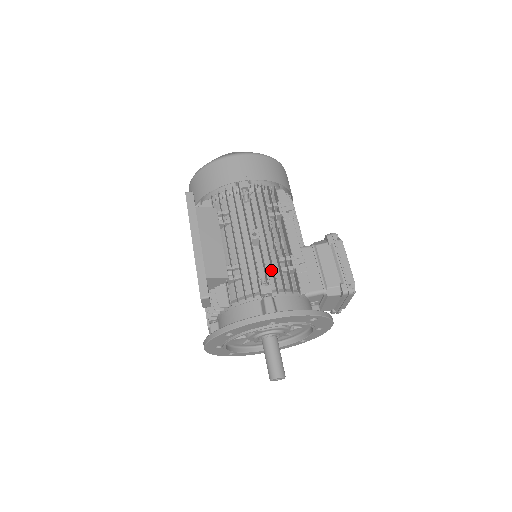
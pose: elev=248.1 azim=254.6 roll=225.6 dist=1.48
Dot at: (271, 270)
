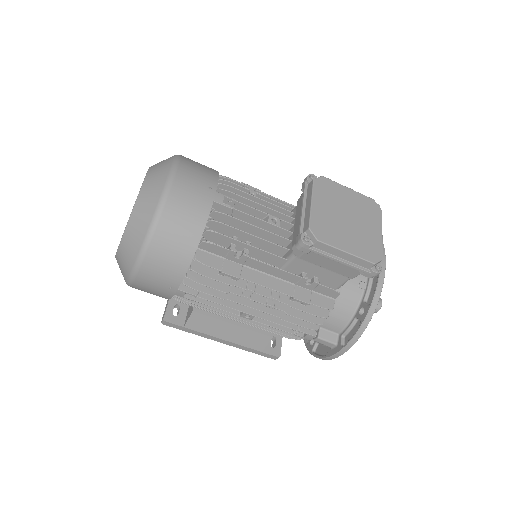
Dot at: occluded
